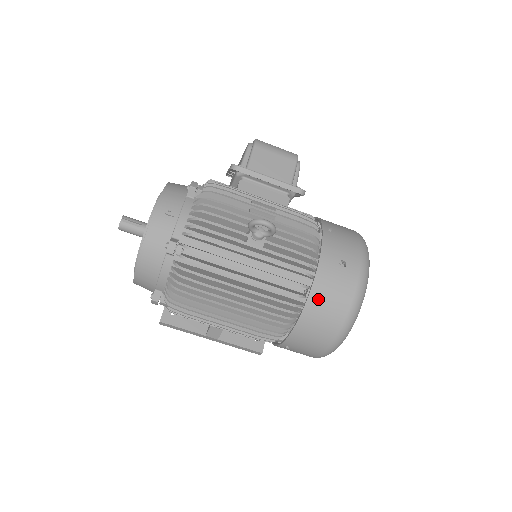
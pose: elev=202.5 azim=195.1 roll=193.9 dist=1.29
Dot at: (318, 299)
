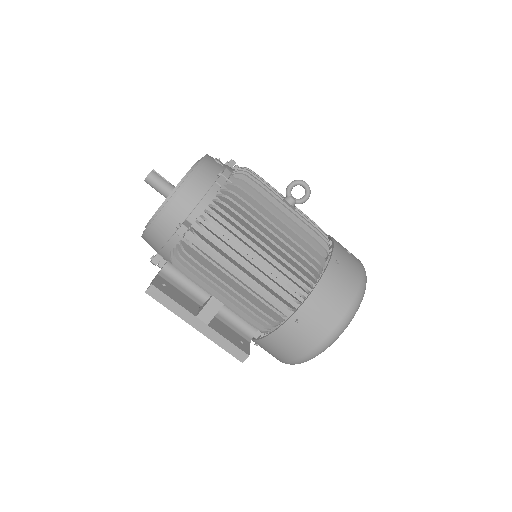
Dot at: (337, 264)
